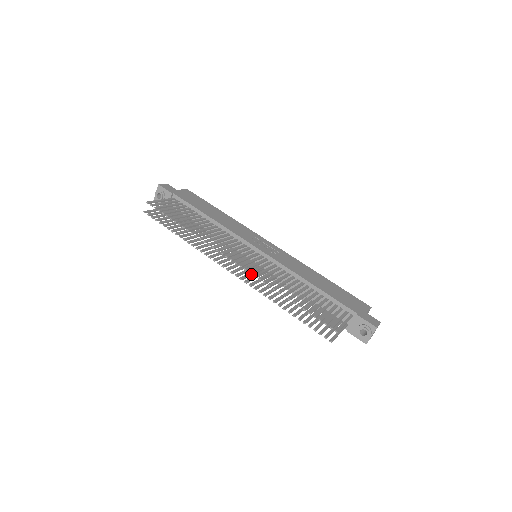
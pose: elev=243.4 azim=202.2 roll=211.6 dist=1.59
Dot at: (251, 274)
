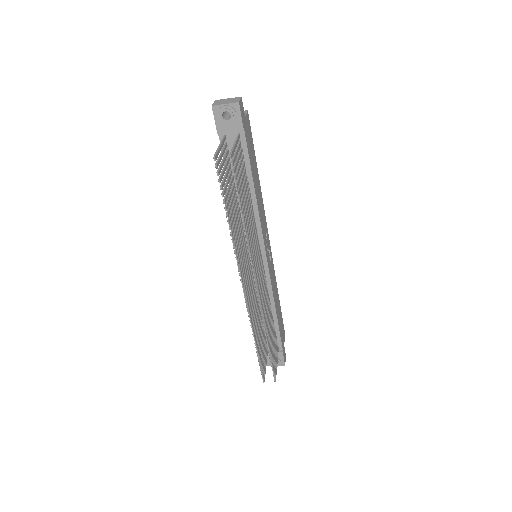
Dot at: (250, 289)
